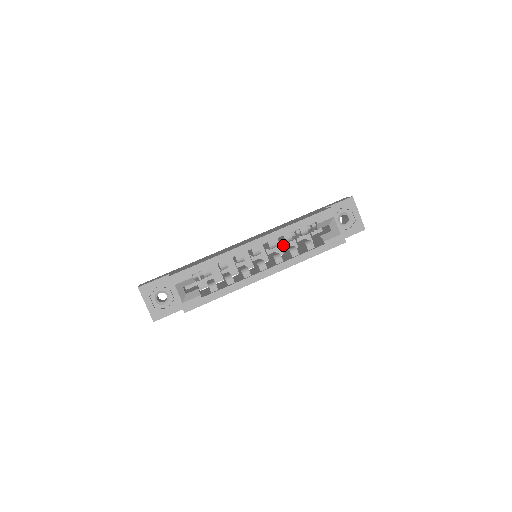
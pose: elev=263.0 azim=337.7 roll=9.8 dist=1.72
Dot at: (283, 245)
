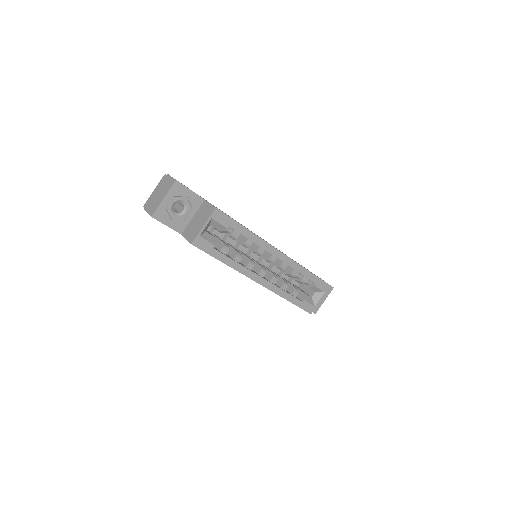
Dot at: (273, 268)
